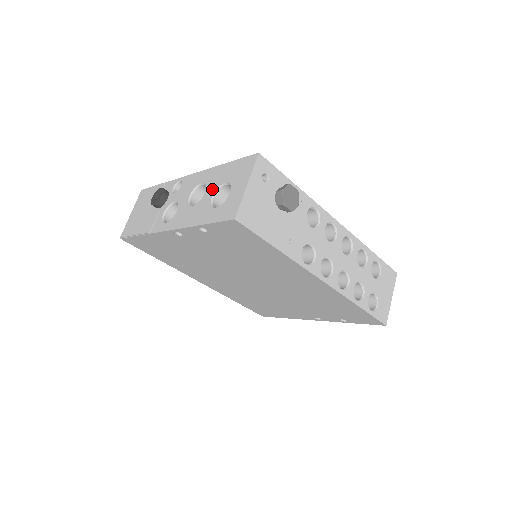
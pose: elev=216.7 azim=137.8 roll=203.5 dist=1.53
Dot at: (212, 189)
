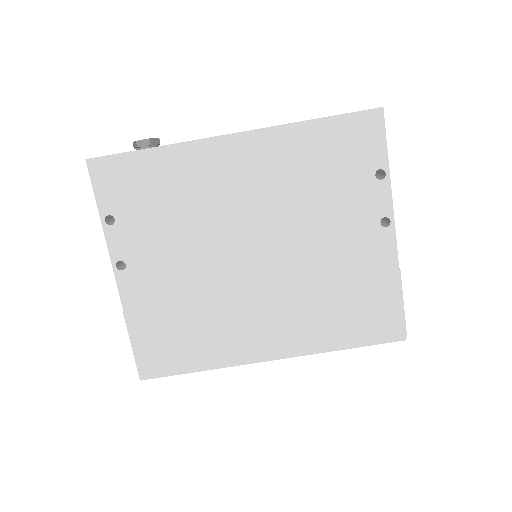
Dot at: occluded
